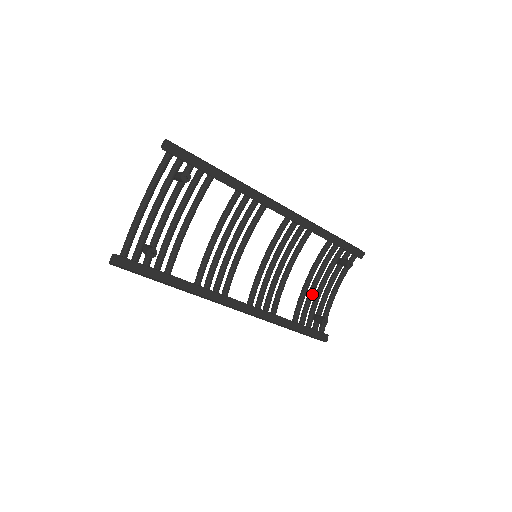
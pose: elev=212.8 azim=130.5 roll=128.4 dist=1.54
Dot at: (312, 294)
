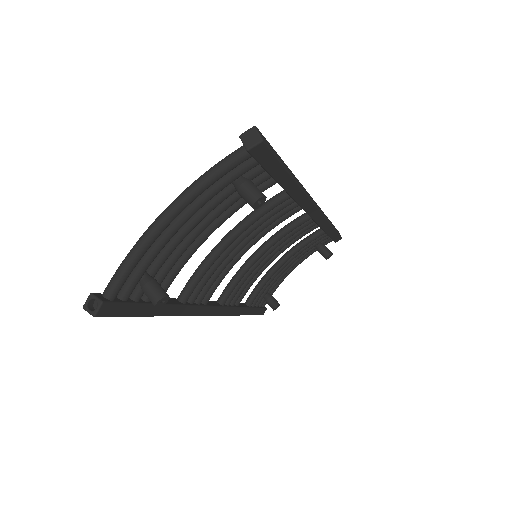
Dot at: occluded
